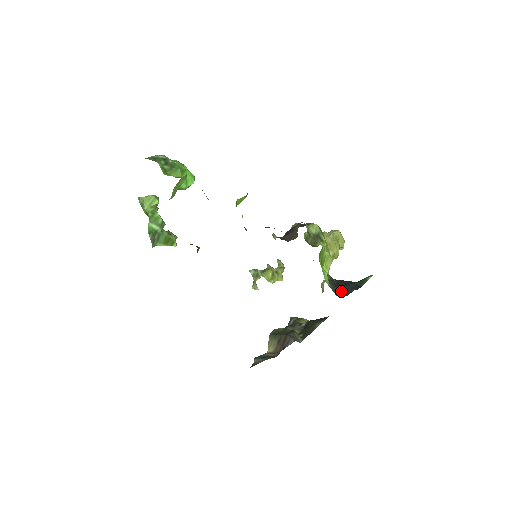
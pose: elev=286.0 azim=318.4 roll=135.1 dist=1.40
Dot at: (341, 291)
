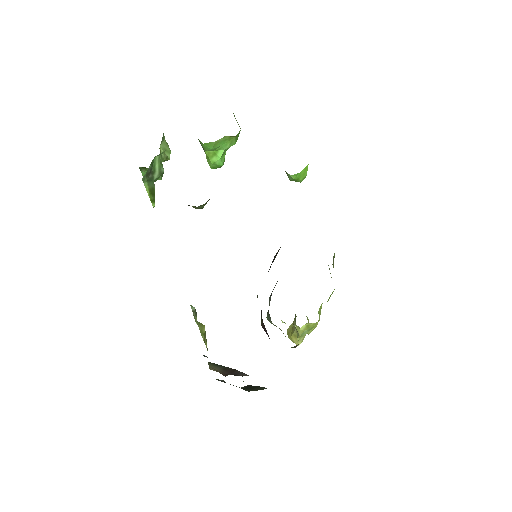
Dot at: occluded
